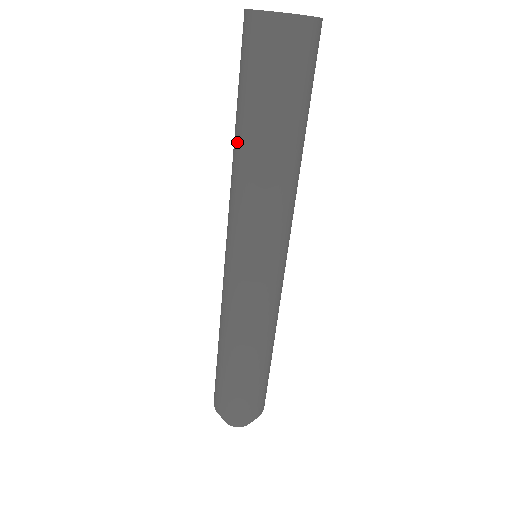
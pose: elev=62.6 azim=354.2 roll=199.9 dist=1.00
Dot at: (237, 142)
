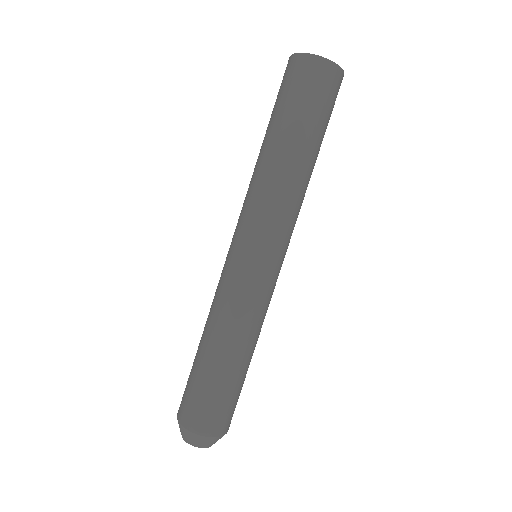
Dot at: (261, 147)
